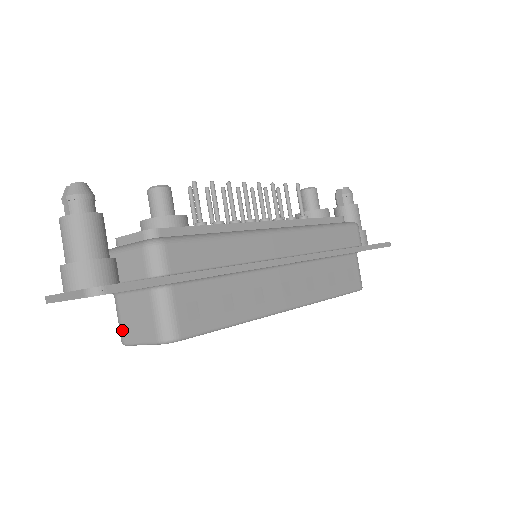
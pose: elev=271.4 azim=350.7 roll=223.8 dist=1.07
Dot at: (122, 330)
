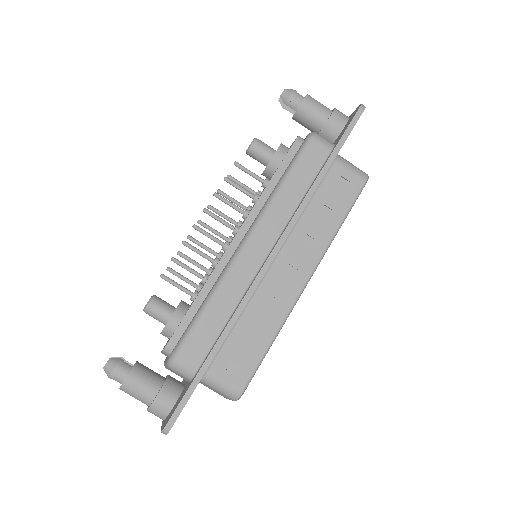
Dot at: occluded
